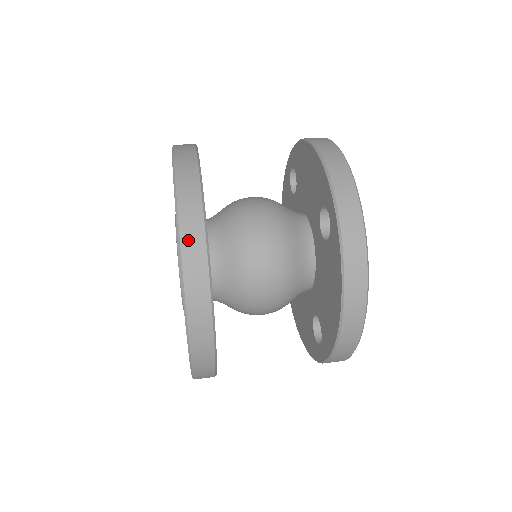
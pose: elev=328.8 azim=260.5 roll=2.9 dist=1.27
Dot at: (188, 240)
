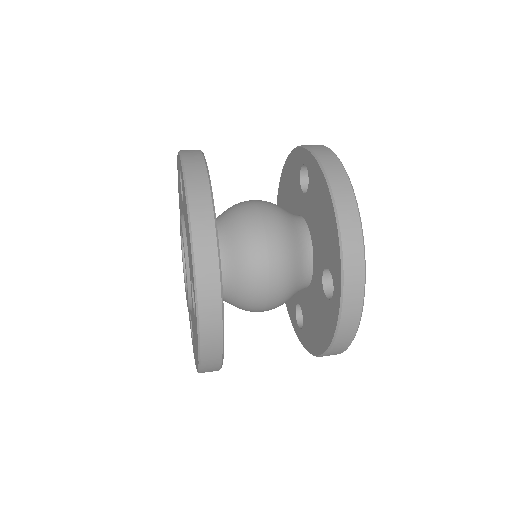
Dot at: (188, 156)
